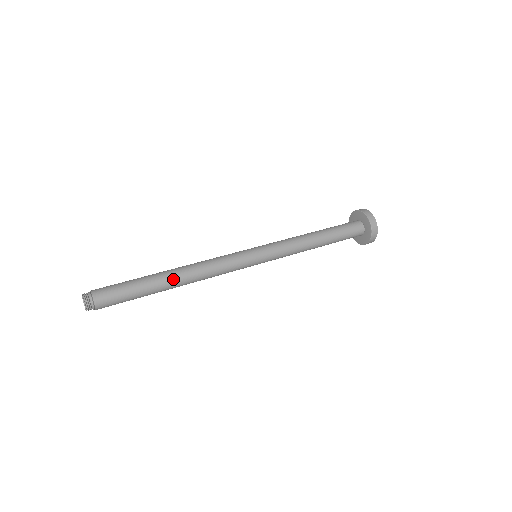
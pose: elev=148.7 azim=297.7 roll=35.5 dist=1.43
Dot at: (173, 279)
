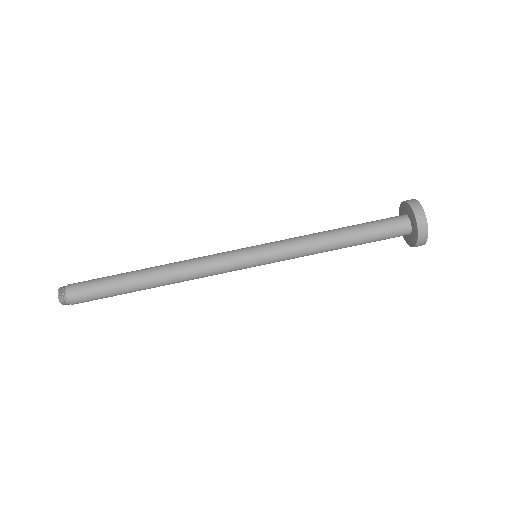
Dot at: (155, 287)
